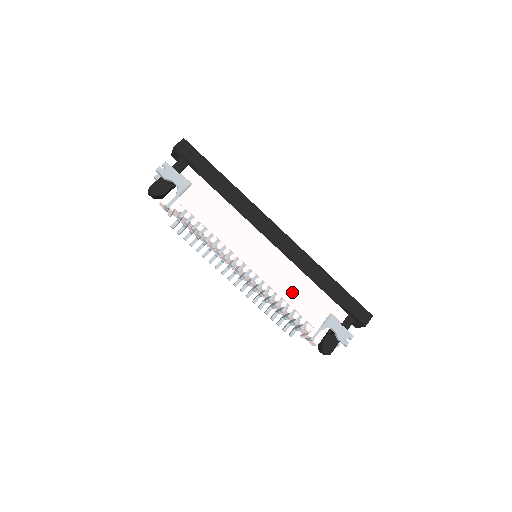
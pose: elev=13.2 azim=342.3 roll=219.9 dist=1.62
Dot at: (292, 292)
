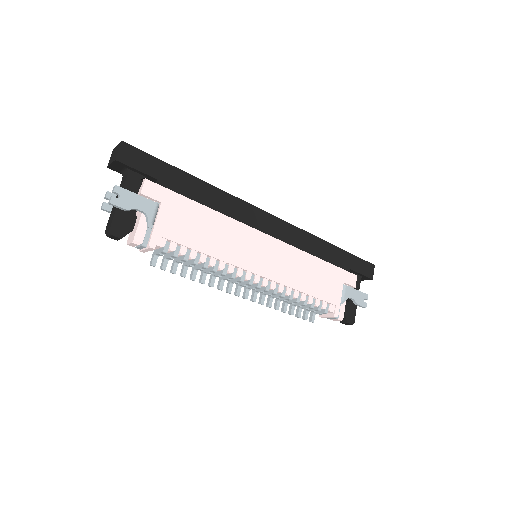
Dot at: (306, 280)
